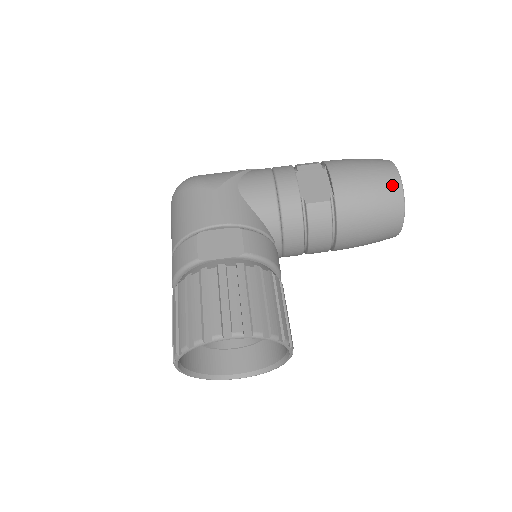
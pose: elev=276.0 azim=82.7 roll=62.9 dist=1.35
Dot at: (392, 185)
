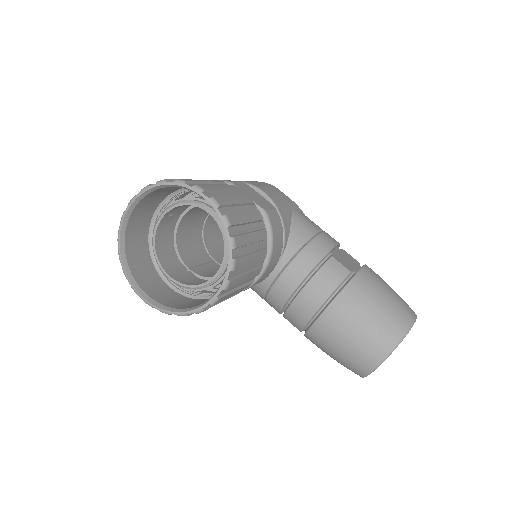
Dot at: (406, 314)
